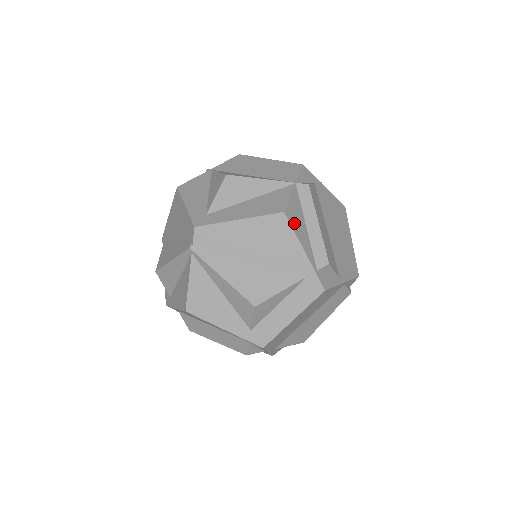
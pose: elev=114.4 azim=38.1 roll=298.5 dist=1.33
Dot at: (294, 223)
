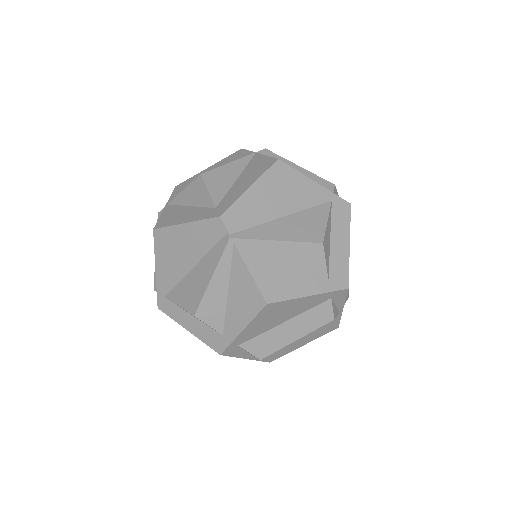
Dot at: occluded
